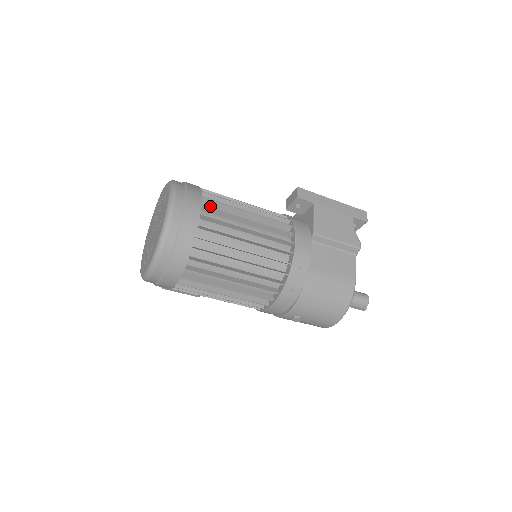
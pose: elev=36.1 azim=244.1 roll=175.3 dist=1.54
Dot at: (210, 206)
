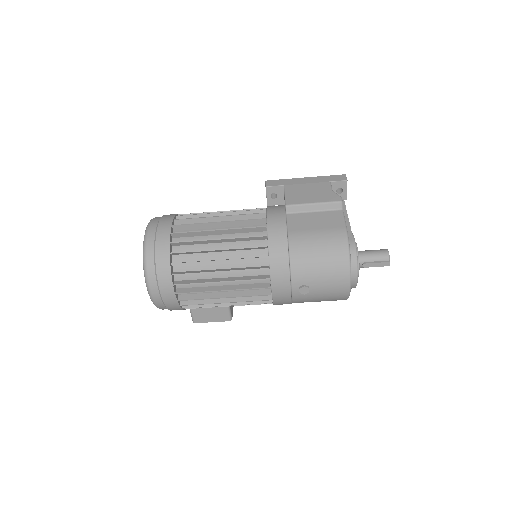
Dot at: occluded
